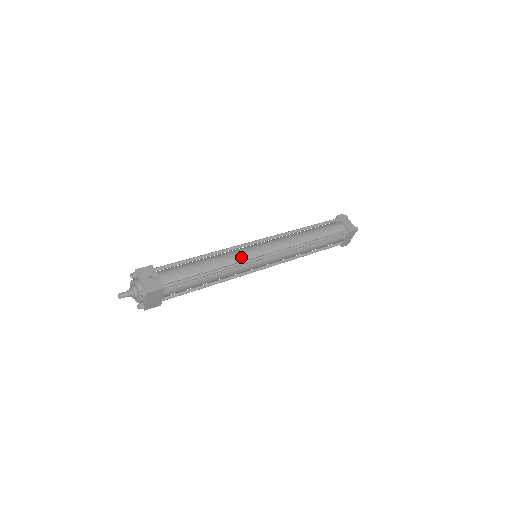
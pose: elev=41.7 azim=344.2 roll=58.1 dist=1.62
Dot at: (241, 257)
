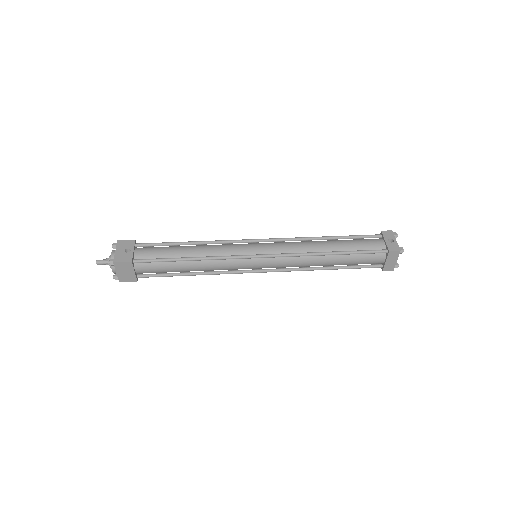
Dot at: (230, 251)
